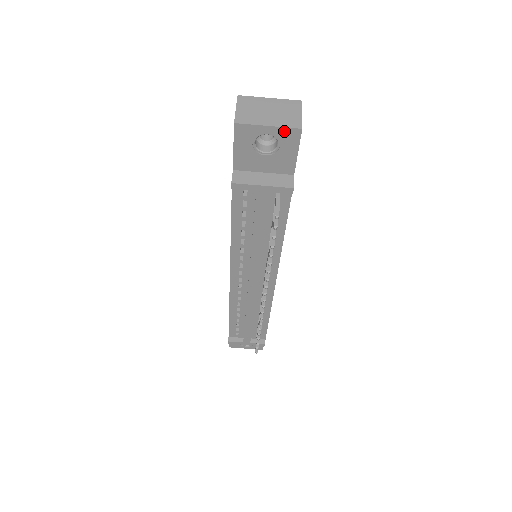
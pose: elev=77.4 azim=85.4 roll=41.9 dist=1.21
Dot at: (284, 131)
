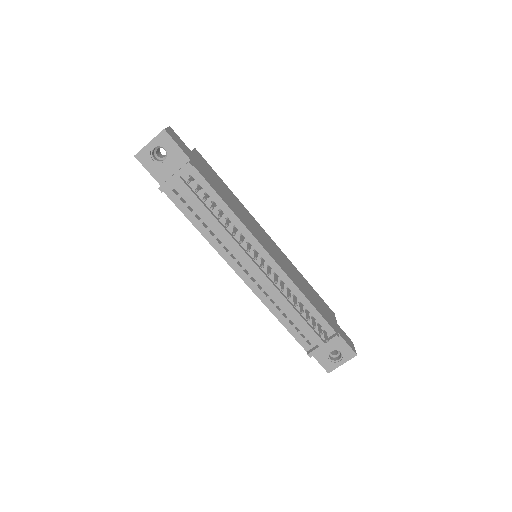
Dot at: (158, 138)
